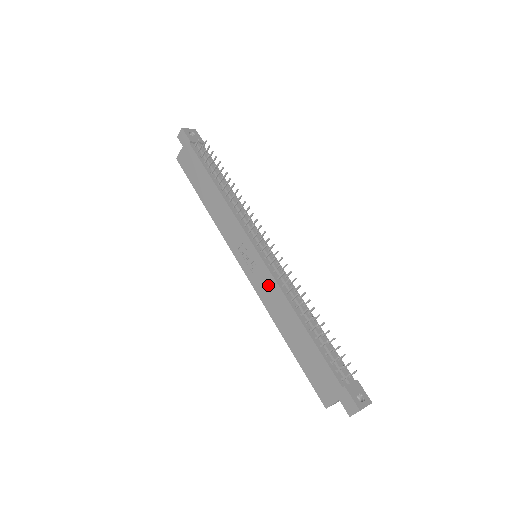
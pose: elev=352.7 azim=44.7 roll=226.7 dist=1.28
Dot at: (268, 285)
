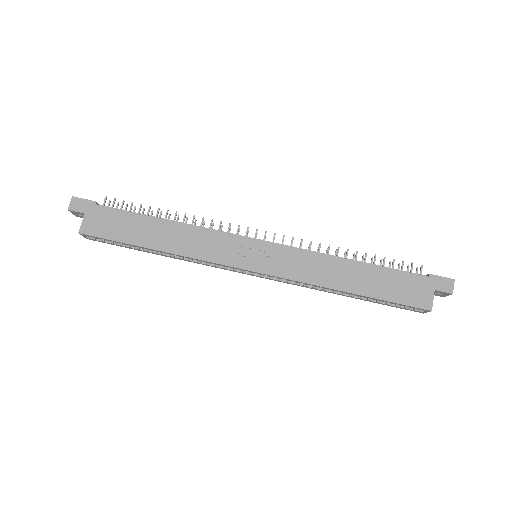
Dot at: (297, 260)
